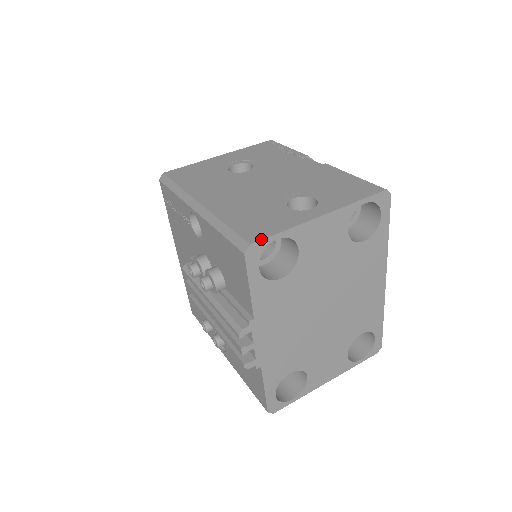
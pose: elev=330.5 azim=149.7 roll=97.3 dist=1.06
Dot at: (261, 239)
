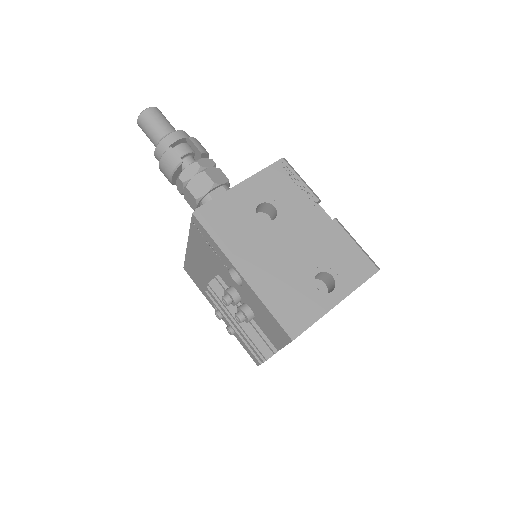
Dot at: (304, 330)
